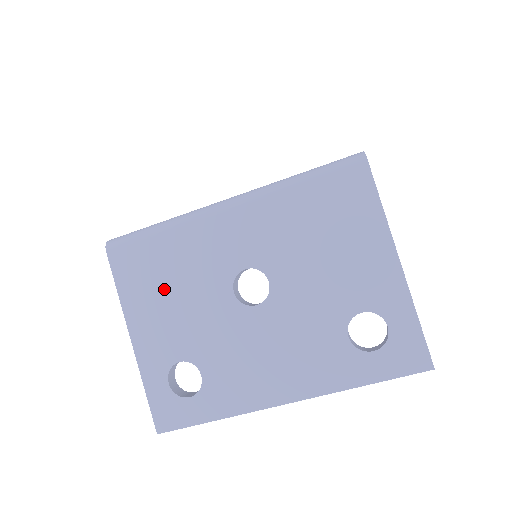
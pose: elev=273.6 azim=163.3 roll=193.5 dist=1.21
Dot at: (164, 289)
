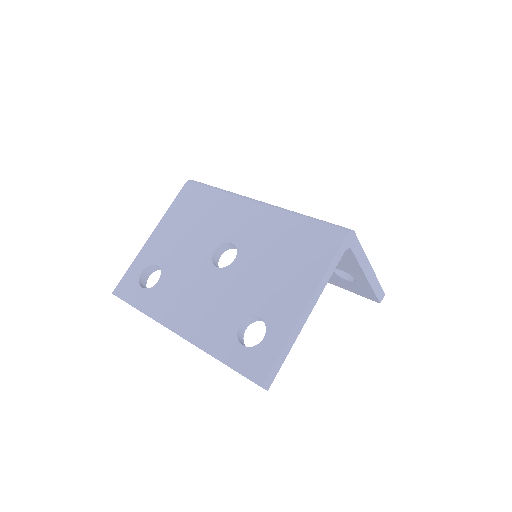
Dot at: (189, 222)
